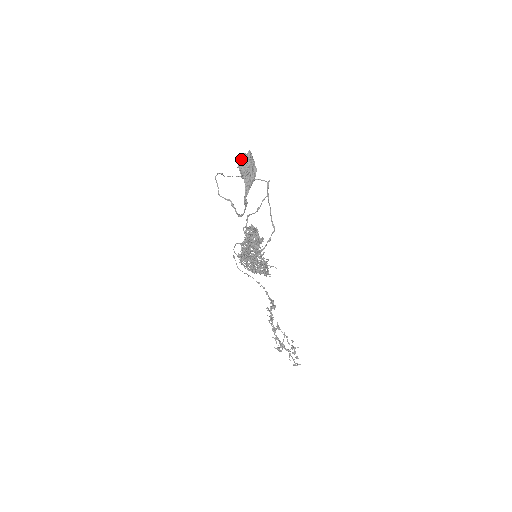
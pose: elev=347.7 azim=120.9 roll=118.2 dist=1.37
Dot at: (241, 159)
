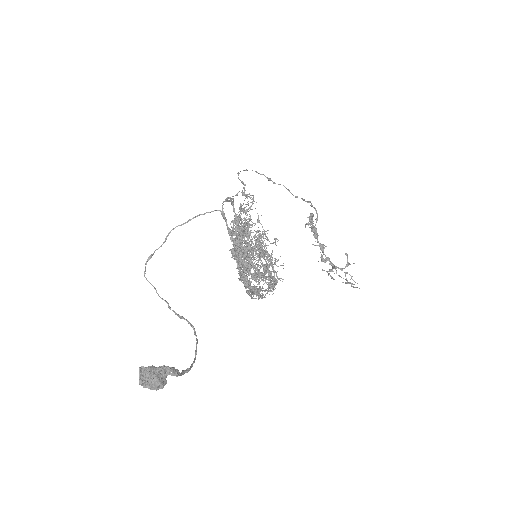
Dot at: (143, 383)
